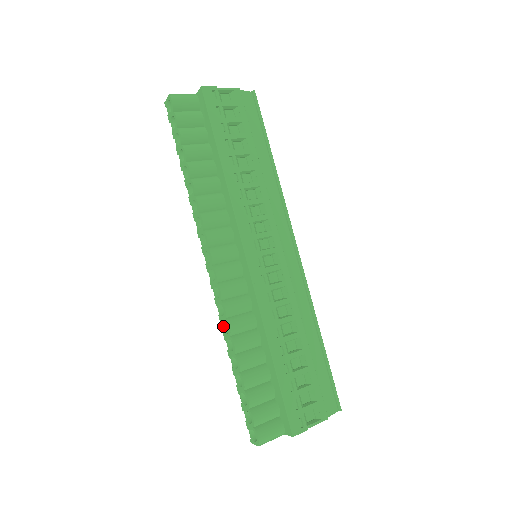
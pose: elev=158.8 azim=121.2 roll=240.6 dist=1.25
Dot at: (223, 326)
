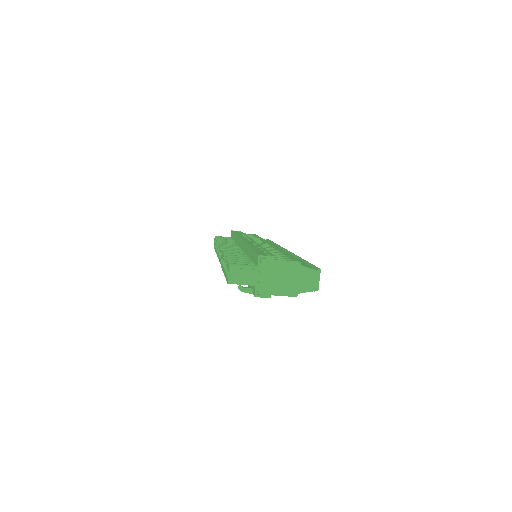
Dot at: occluded
